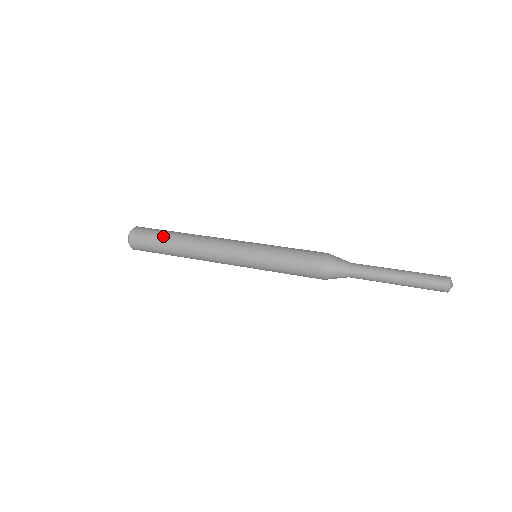
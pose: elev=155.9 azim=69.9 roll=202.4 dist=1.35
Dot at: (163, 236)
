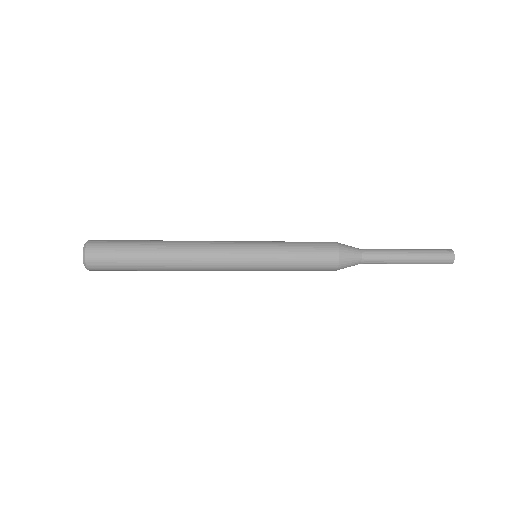
Dot at: (137, 241)
